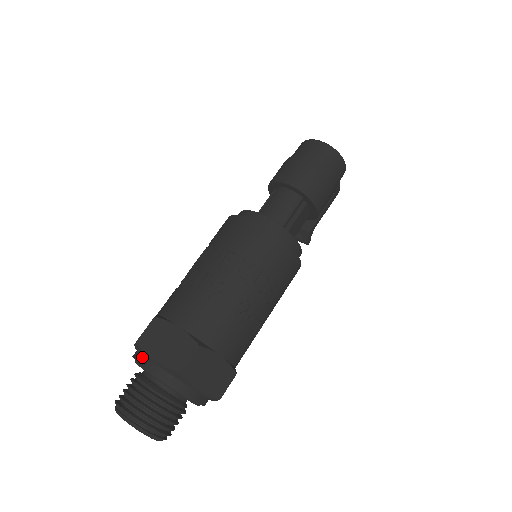
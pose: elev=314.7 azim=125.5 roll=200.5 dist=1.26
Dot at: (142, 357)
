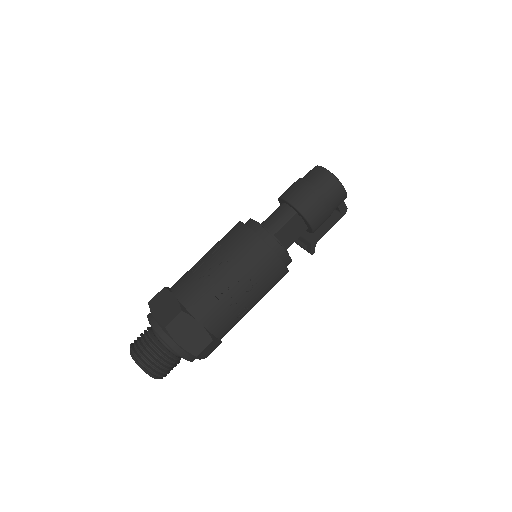
Dot at: (150, 314)
